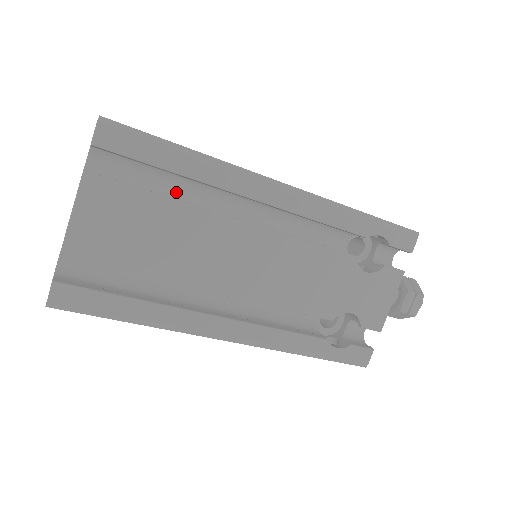
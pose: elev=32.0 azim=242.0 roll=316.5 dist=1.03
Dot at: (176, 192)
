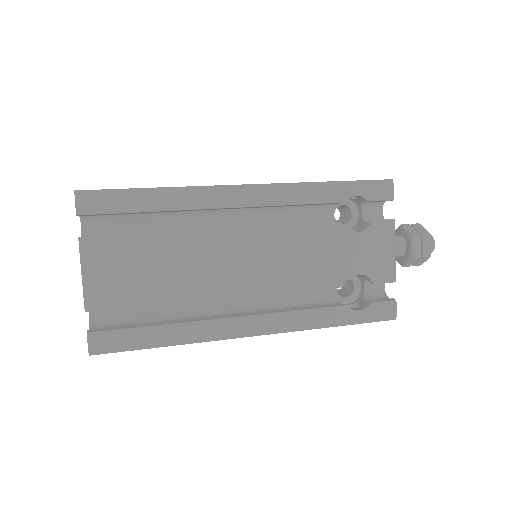
Dot at: (161, 227)
